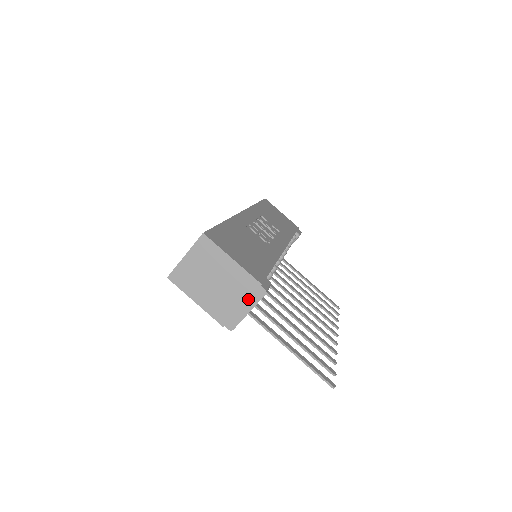
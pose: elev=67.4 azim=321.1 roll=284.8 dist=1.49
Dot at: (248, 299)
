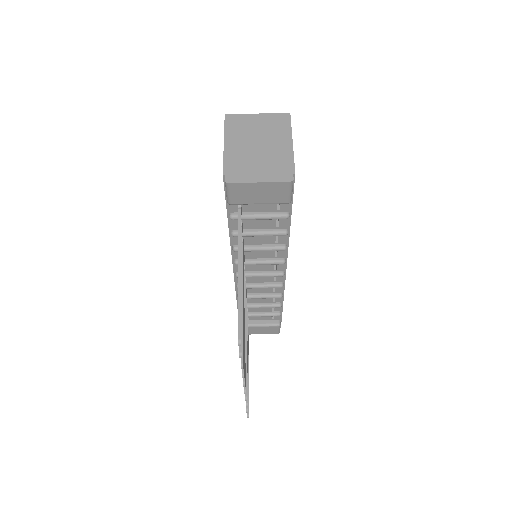
Dot at: (271, 173)
